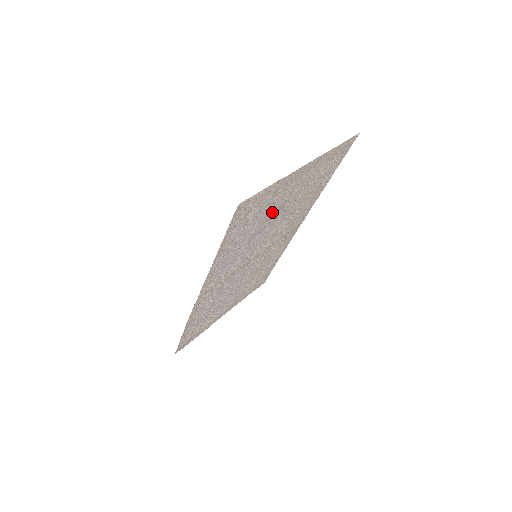
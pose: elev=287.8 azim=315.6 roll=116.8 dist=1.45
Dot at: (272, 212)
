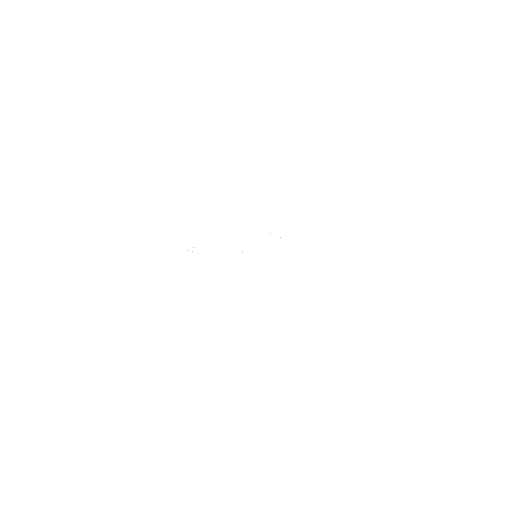
Dot at: occluded
